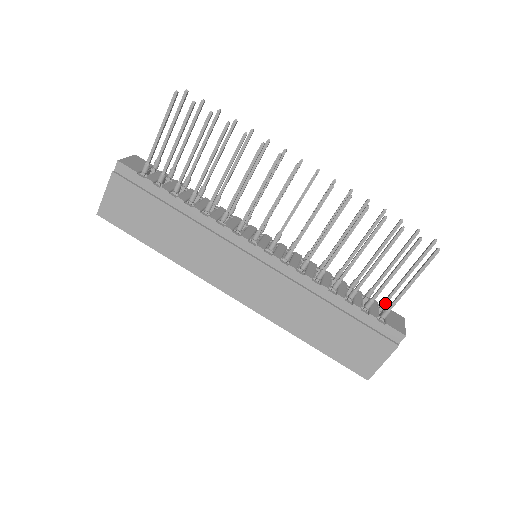
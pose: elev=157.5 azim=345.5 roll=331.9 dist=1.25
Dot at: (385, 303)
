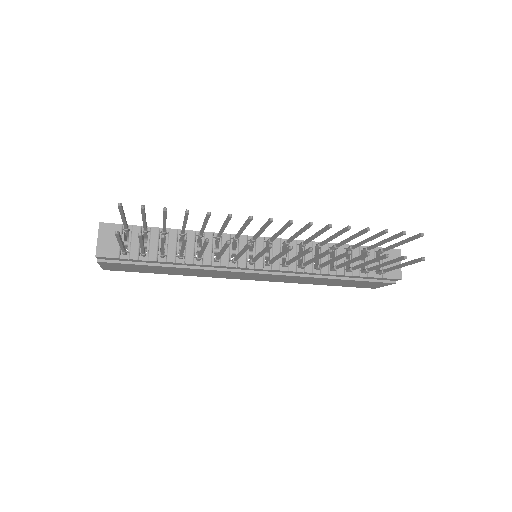
Dot at: (381, 253)
